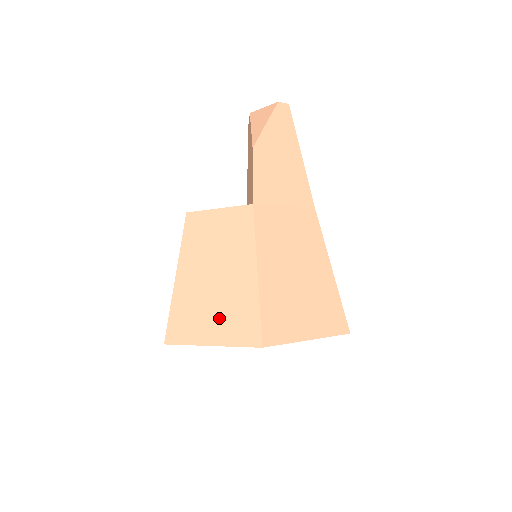
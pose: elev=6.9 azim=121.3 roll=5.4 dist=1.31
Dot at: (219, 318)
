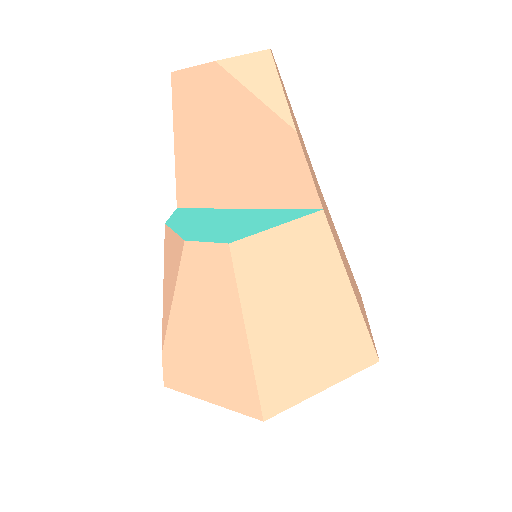
Dot at: (325, 356)
